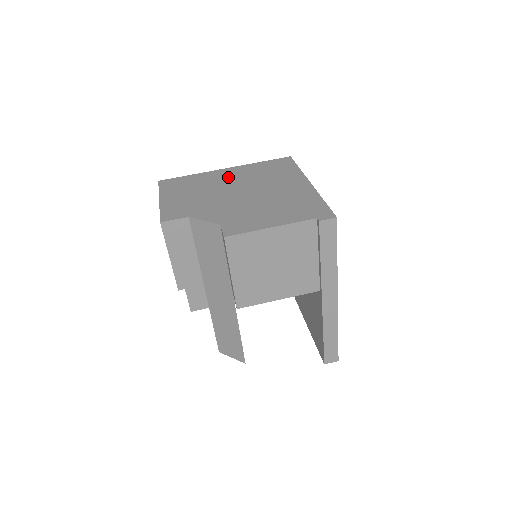
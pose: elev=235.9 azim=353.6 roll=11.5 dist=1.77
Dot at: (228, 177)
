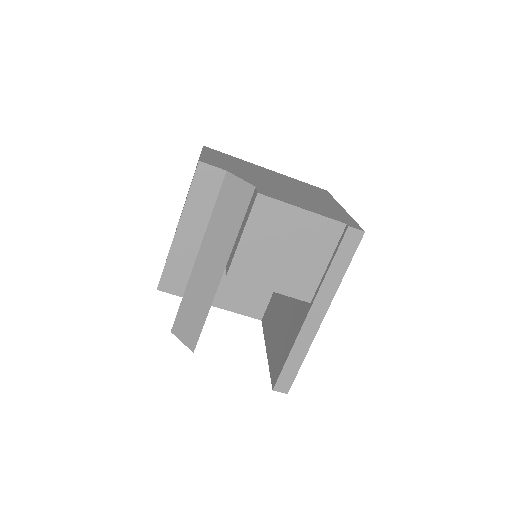
Dot at: (268, 172)
